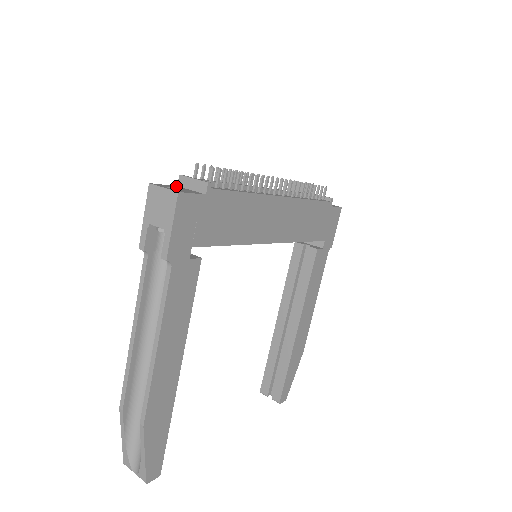
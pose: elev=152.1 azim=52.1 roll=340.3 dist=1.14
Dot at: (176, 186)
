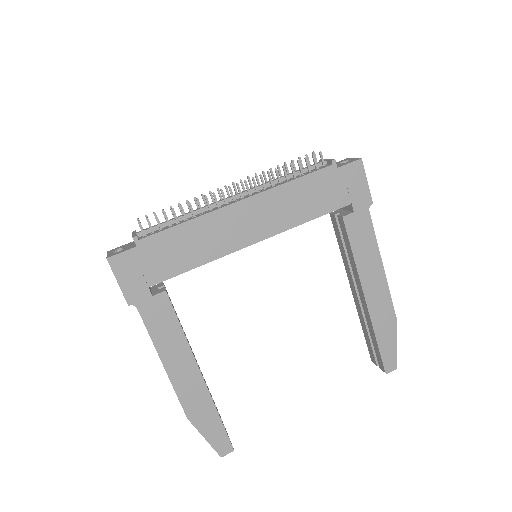
Dot at: (132, 242)
